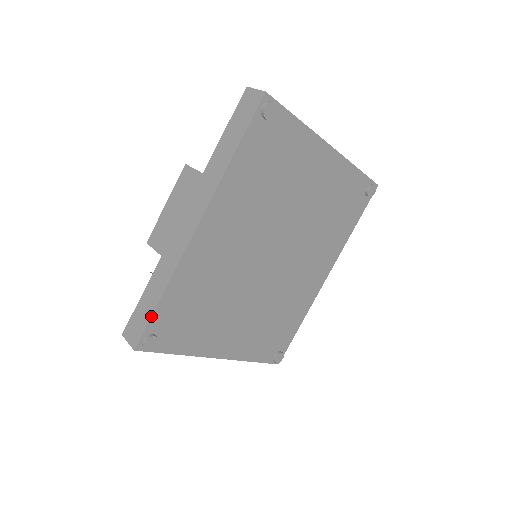
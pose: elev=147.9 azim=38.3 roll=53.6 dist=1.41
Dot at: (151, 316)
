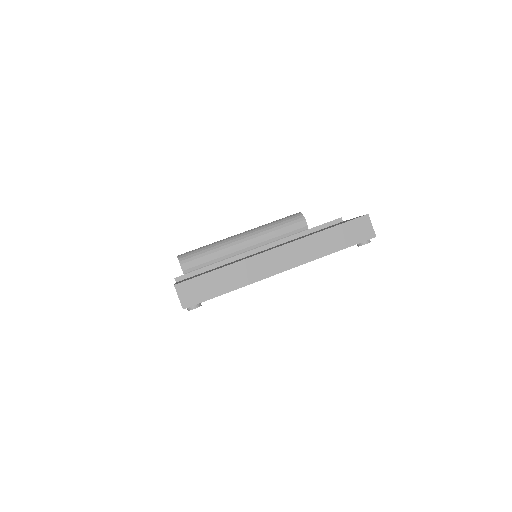
Dot at: occluded
